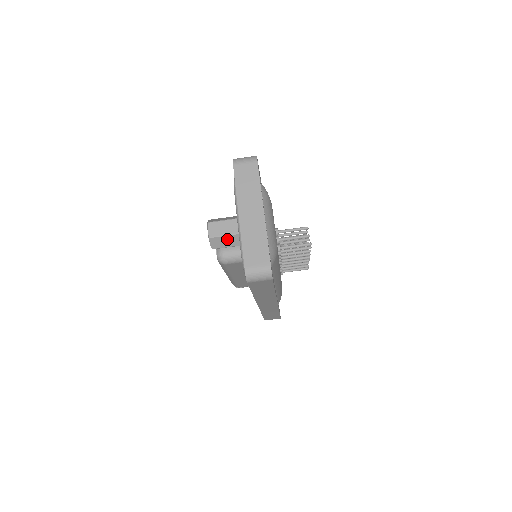
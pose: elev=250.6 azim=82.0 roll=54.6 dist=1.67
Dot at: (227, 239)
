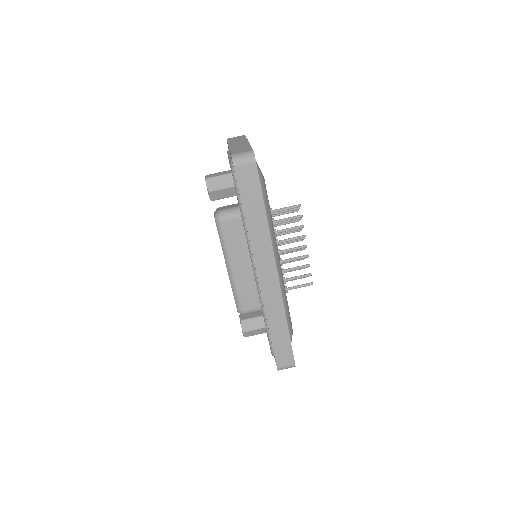
Dot at: (221, 180)
